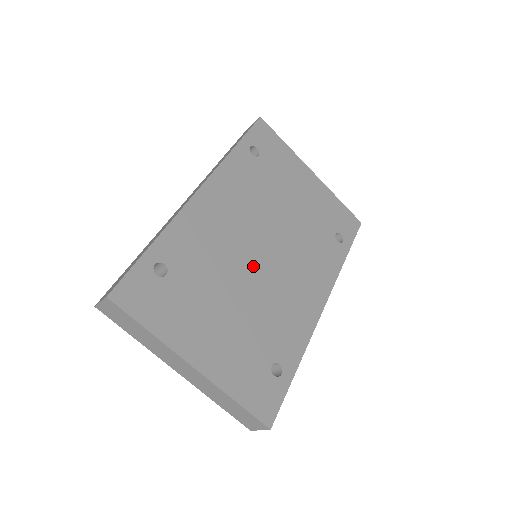
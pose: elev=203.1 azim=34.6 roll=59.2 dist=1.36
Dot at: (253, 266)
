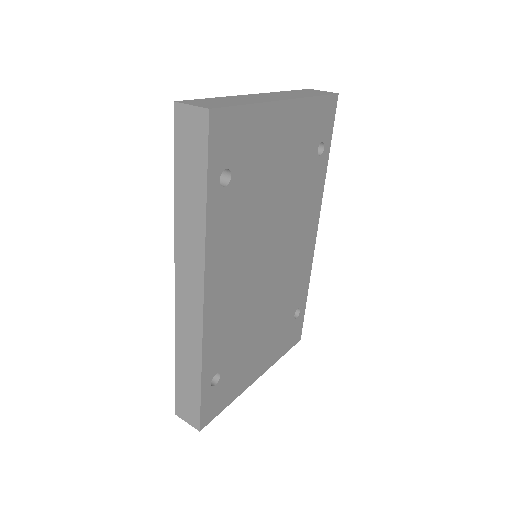
Dot at: (266, 285)
